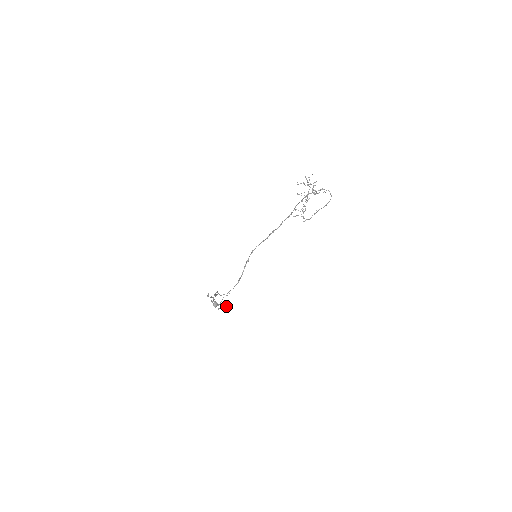
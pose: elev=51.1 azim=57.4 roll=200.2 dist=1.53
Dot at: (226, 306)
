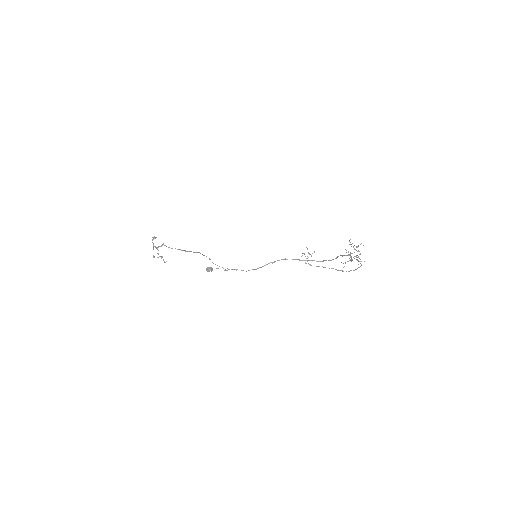
Dot at: occluded
